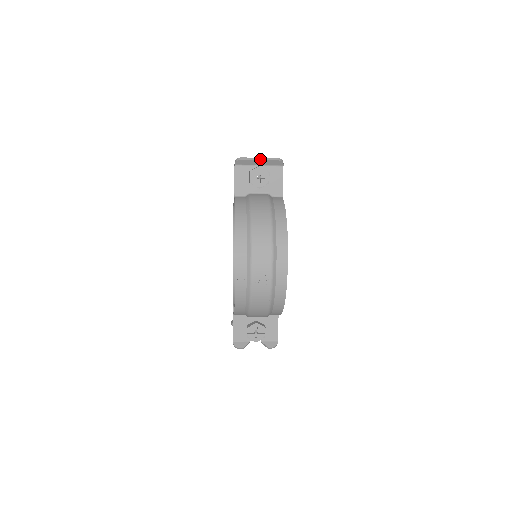
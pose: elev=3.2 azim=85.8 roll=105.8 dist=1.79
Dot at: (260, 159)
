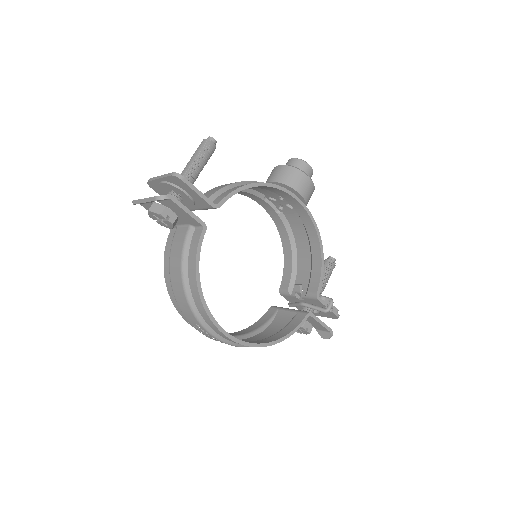
Dot at: (143, 201)
